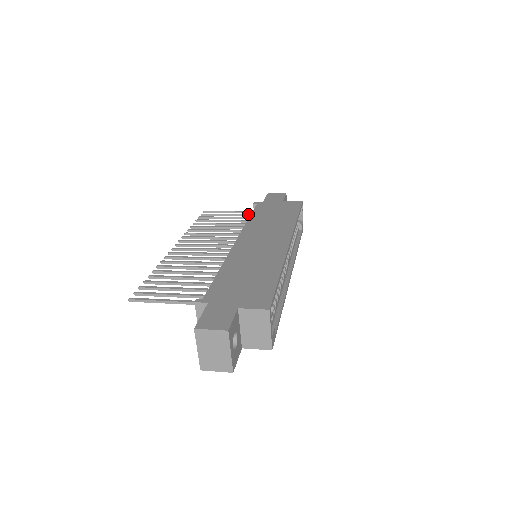
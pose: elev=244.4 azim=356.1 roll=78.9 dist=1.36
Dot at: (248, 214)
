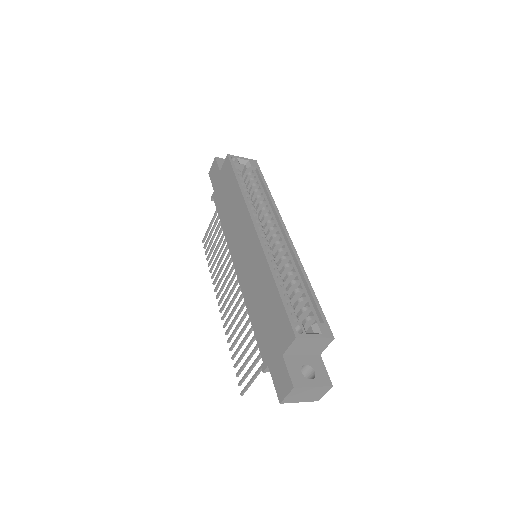
Dot at: occluded
